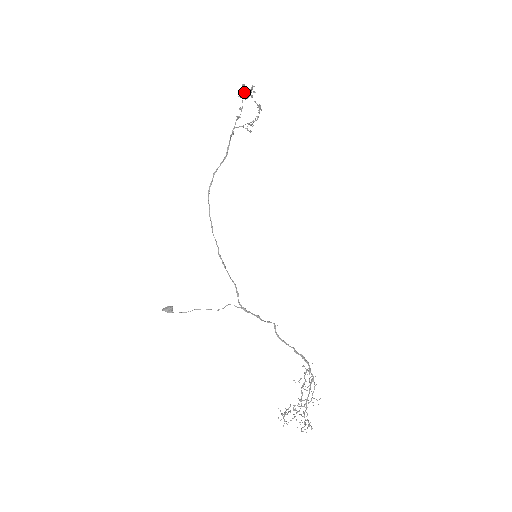
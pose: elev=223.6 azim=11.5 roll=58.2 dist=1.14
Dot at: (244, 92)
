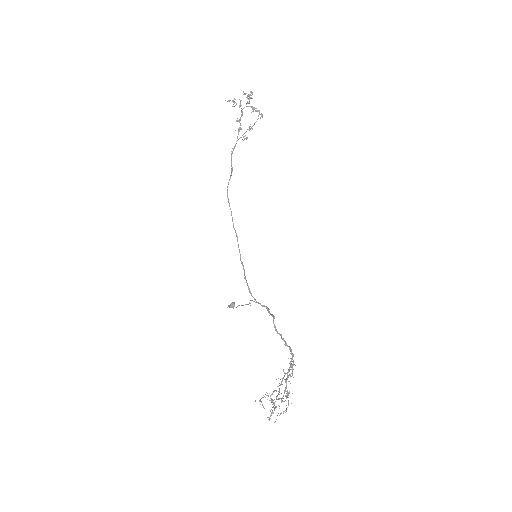
Dot at: occluded
